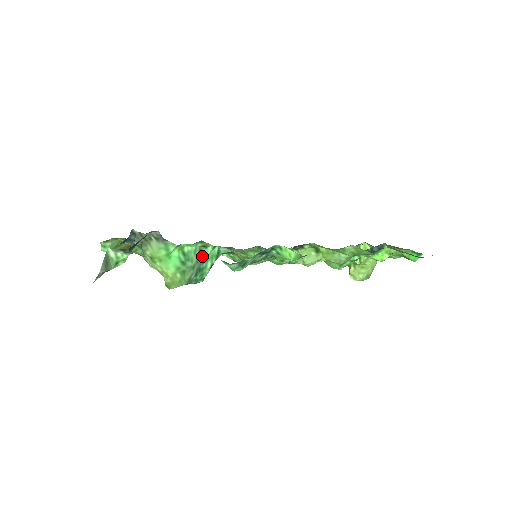
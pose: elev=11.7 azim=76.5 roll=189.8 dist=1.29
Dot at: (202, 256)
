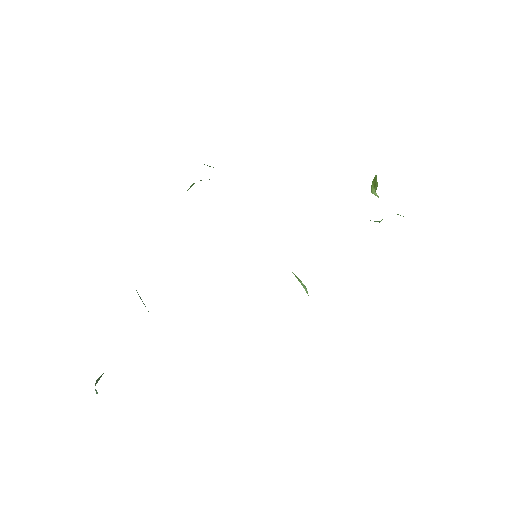
Dot at: occluded
